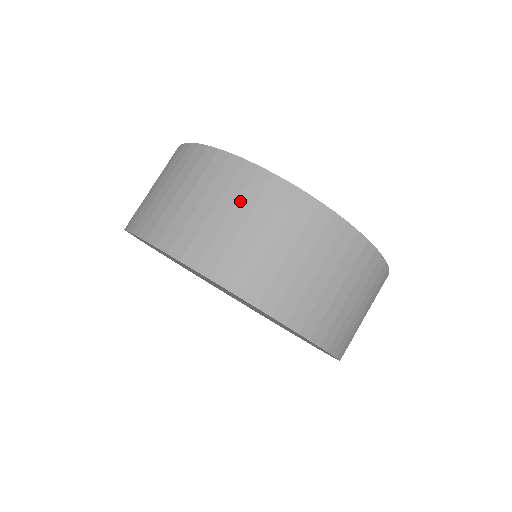
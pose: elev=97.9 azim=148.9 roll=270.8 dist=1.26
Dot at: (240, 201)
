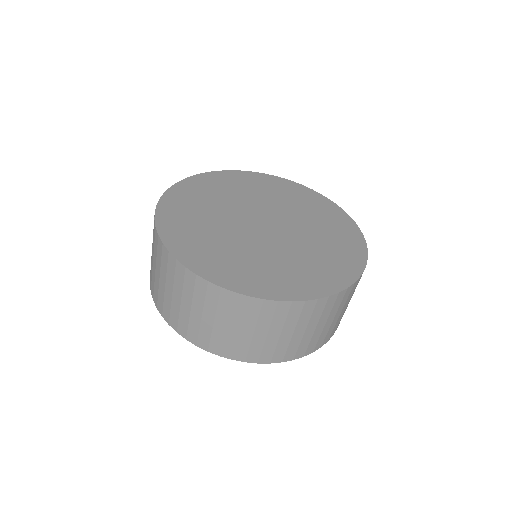
Dot at: (331, 314)
